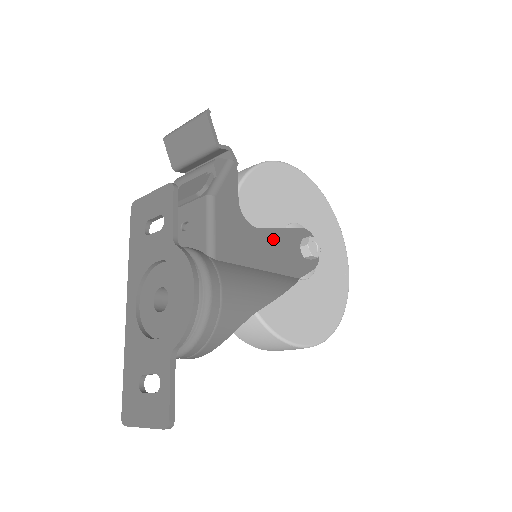
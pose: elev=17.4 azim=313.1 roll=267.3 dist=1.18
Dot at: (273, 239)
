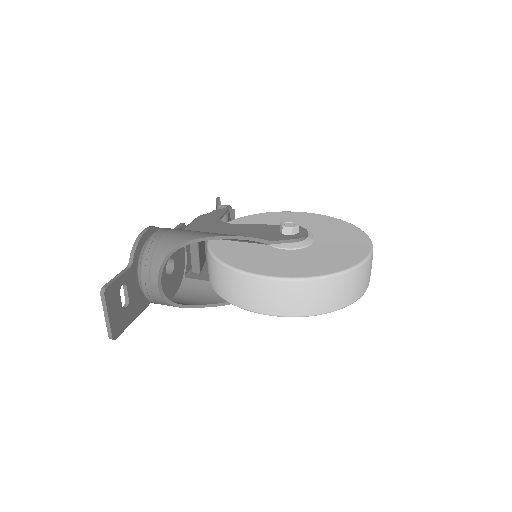
Dot at: (248, 228)
